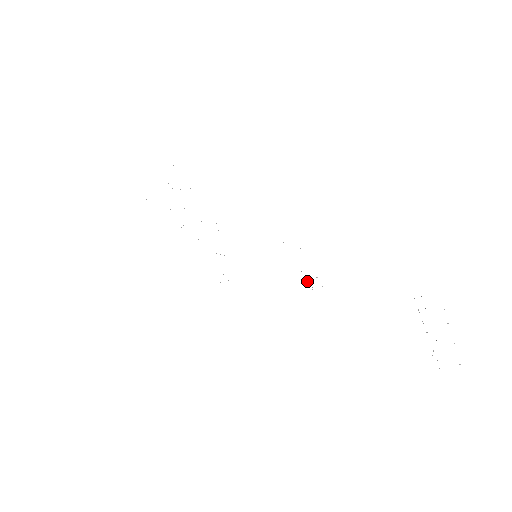
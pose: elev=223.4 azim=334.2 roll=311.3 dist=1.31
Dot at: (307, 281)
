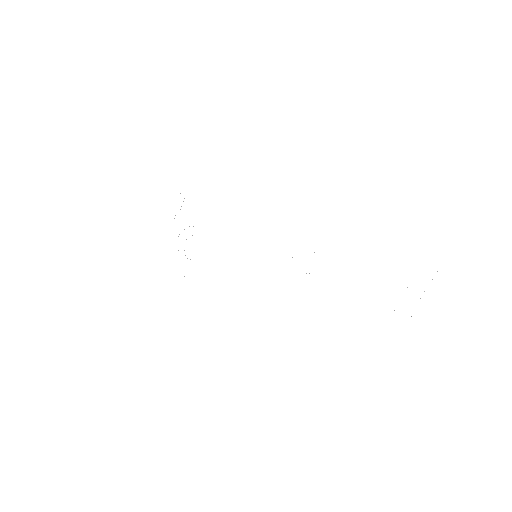
Dot at: occluded
